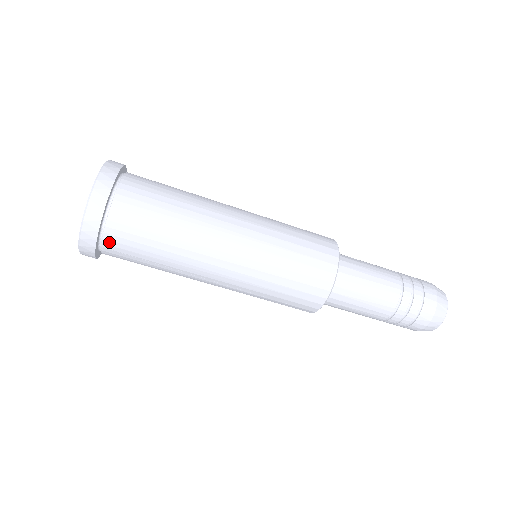
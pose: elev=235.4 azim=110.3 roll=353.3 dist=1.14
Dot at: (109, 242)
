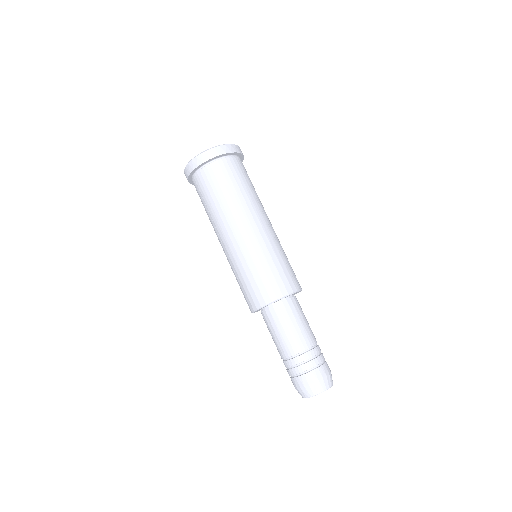
Dot at: (198, 177)
